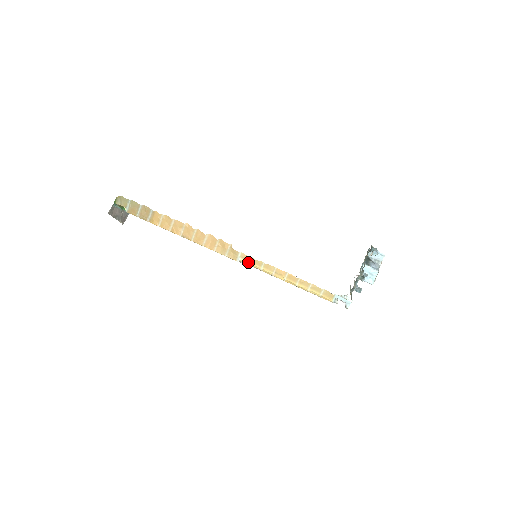
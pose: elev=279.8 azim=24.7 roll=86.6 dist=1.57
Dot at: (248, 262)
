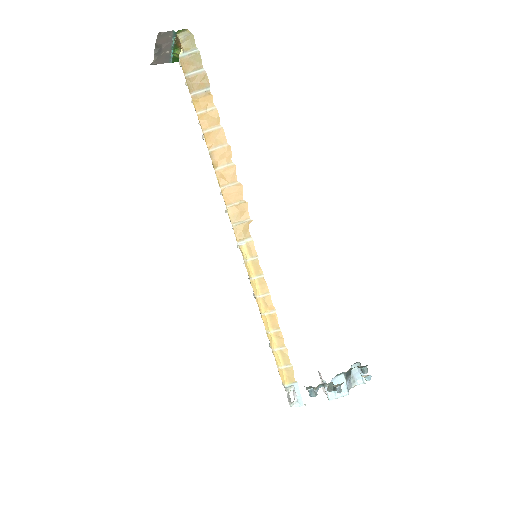
Dot at: (248, 256)
